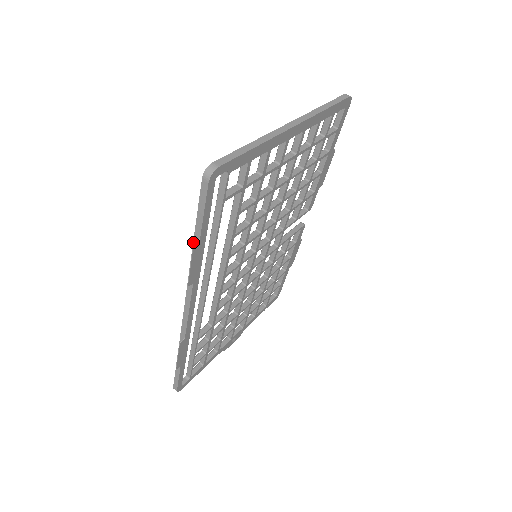
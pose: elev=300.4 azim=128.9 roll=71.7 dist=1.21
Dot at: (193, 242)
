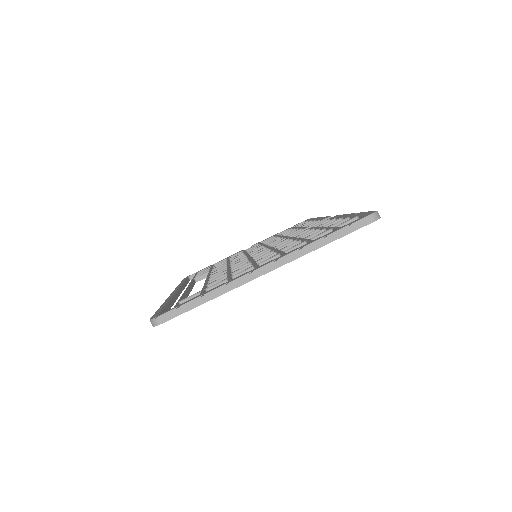
Dot at: occluded
